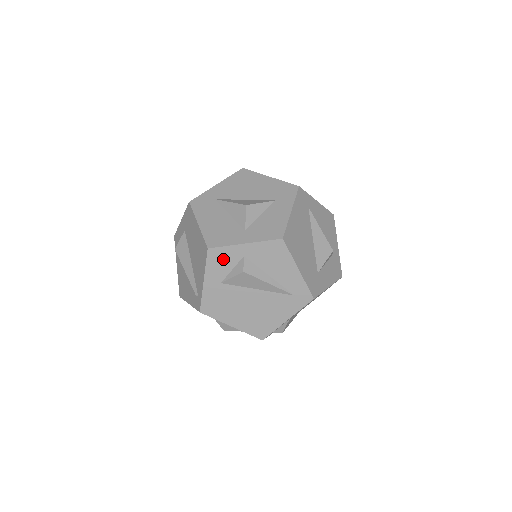
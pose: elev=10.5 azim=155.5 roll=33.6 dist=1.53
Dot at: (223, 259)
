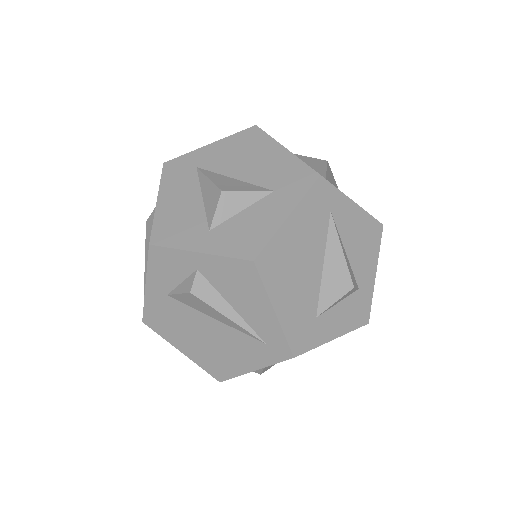
Dot at: (169, 265)
